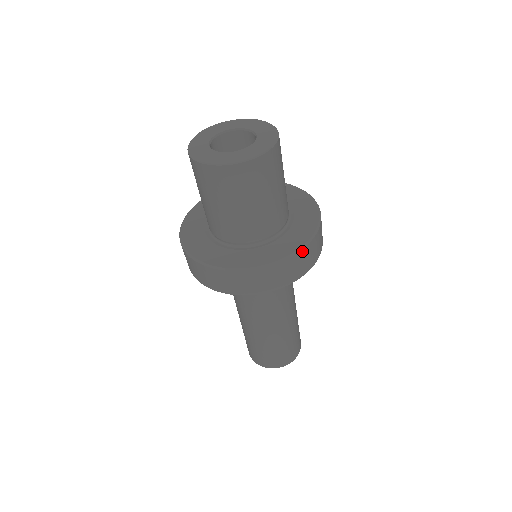
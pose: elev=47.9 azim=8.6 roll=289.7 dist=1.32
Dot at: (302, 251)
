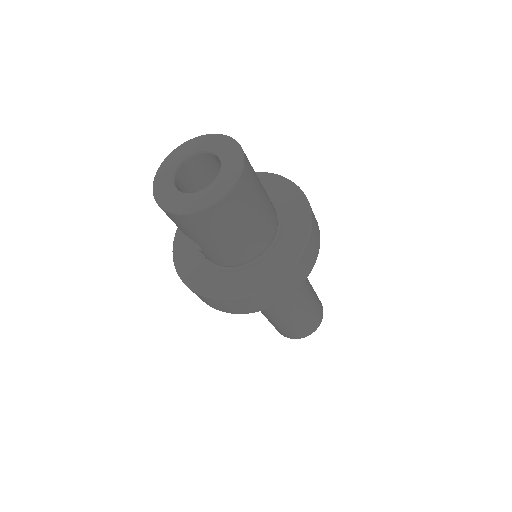
Dot at: (309, 205)
